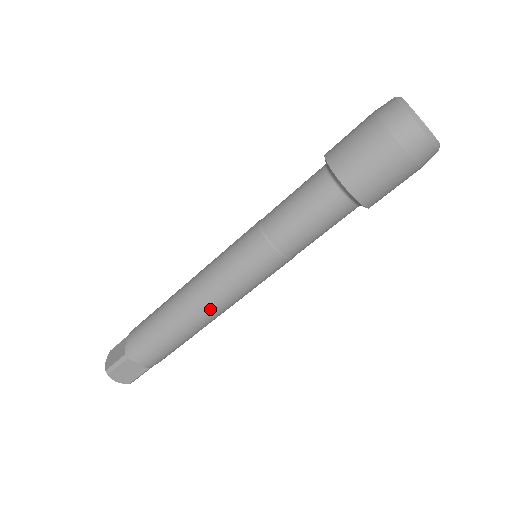
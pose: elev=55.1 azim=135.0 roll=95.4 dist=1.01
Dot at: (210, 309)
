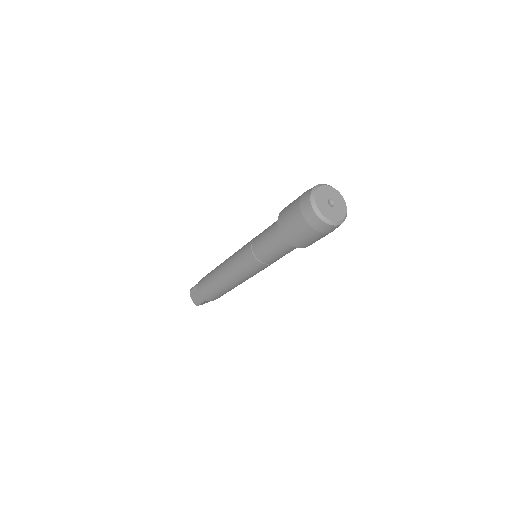
Dot at: occluded
